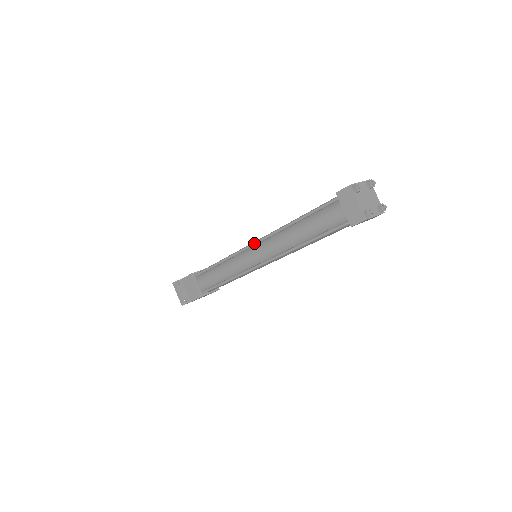
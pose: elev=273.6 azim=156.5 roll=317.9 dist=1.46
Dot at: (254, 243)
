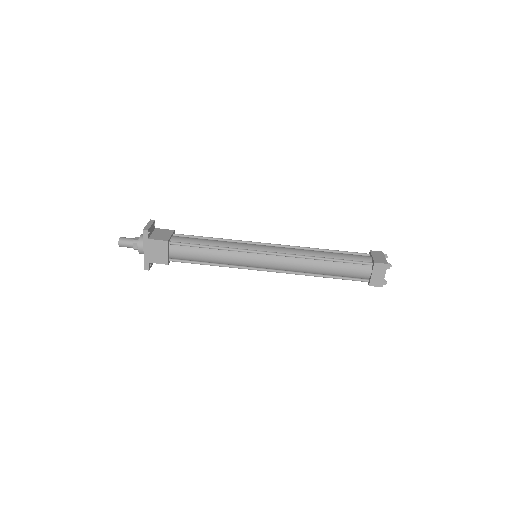
Dot at: occluded
